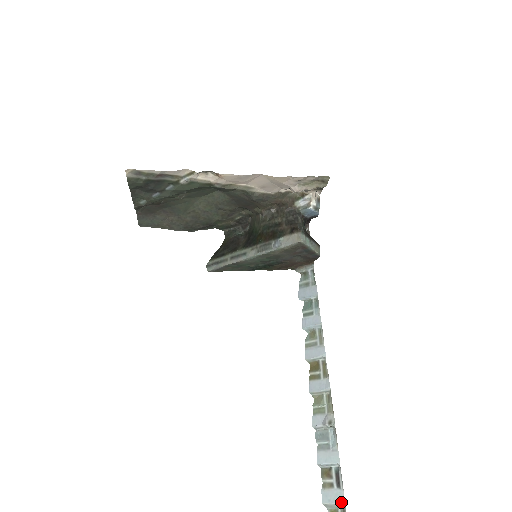
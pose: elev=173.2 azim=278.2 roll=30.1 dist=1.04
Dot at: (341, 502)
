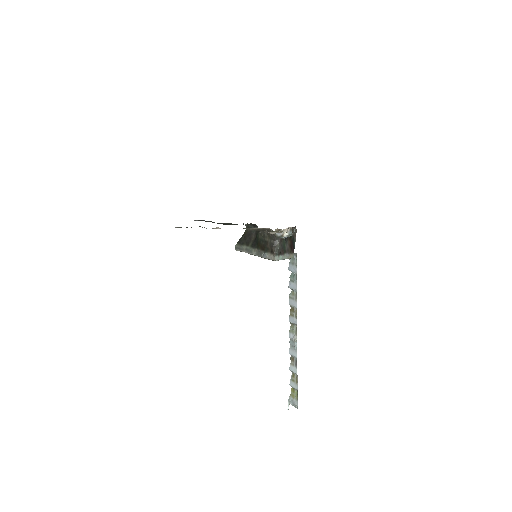
Dot at: (296, 373)
